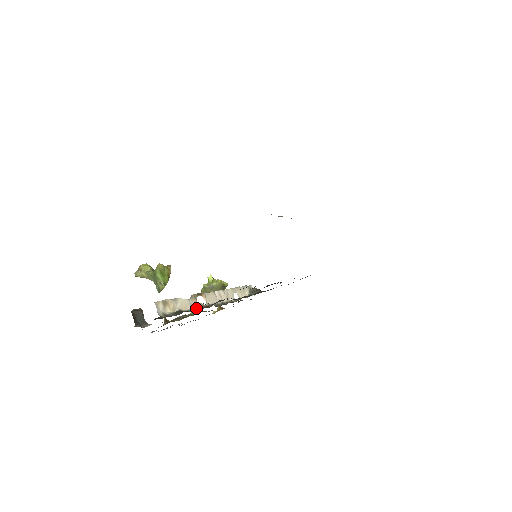
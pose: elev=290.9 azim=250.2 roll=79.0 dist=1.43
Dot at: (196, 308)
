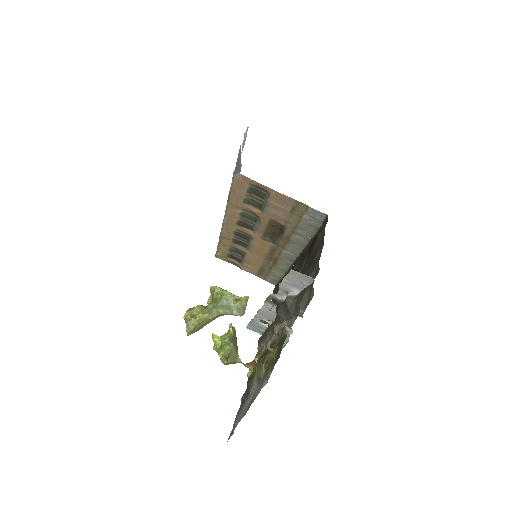
Dot at: occluded
